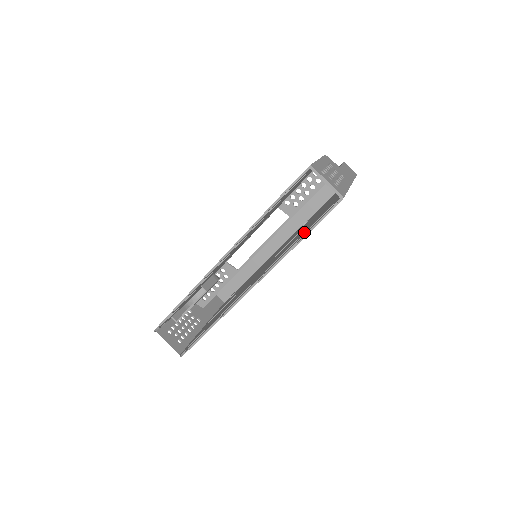
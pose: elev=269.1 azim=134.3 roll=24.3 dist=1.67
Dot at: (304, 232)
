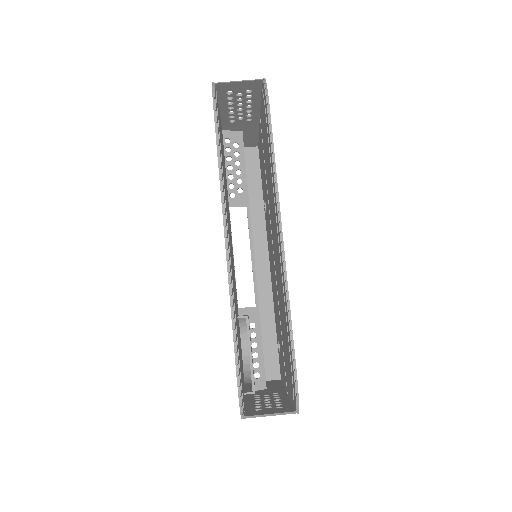
Dot at: (267, 137)
